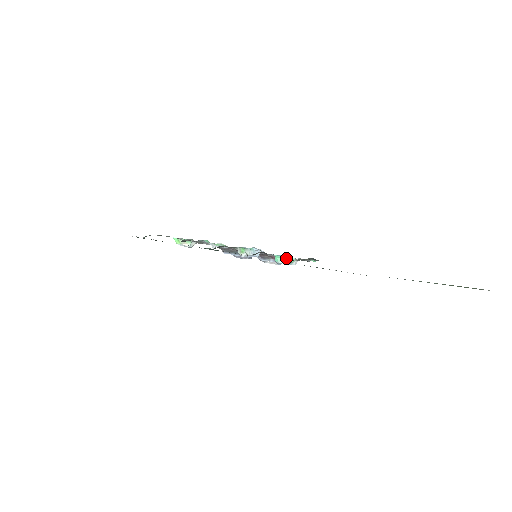
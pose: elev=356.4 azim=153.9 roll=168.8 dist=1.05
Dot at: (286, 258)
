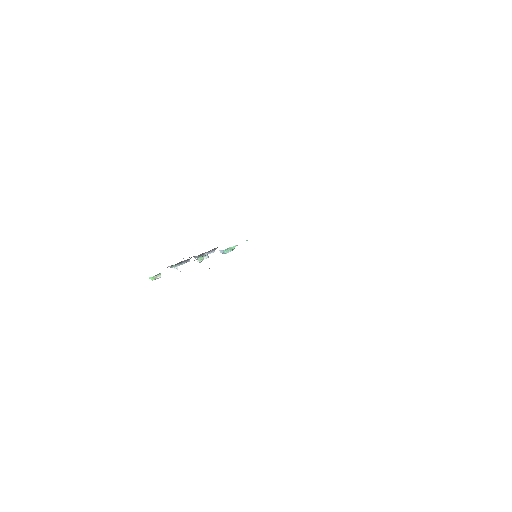
Dot at: (231, 248)
